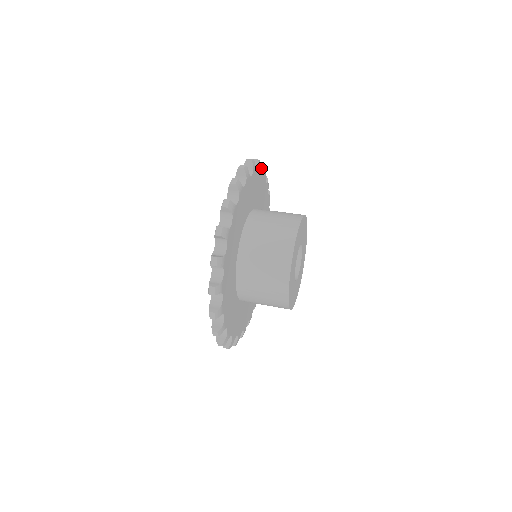
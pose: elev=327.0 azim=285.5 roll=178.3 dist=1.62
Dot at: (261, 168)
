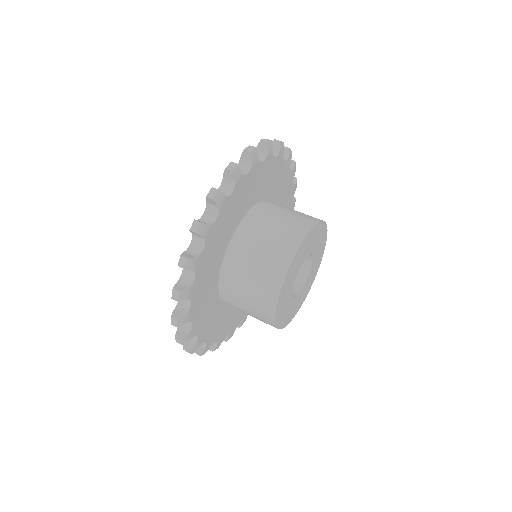
Dot at: (248, 156)
